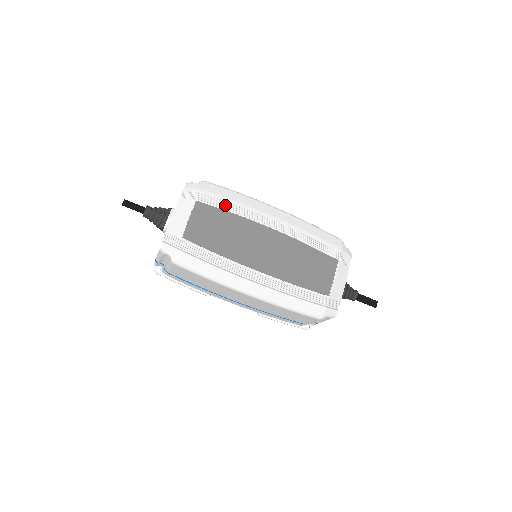
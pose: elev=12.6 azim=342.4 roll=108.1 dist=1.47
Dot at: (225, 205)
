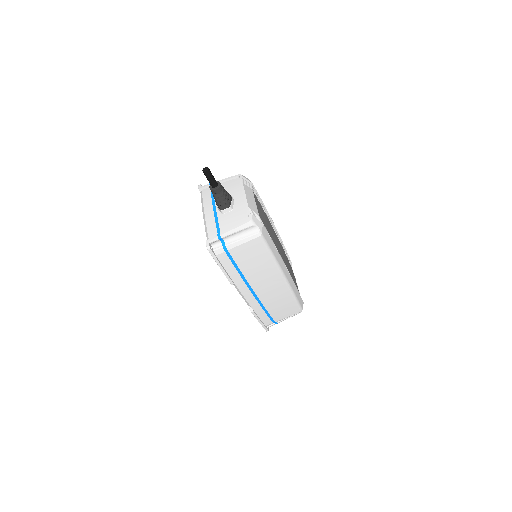
Dot at: (260, 203)
